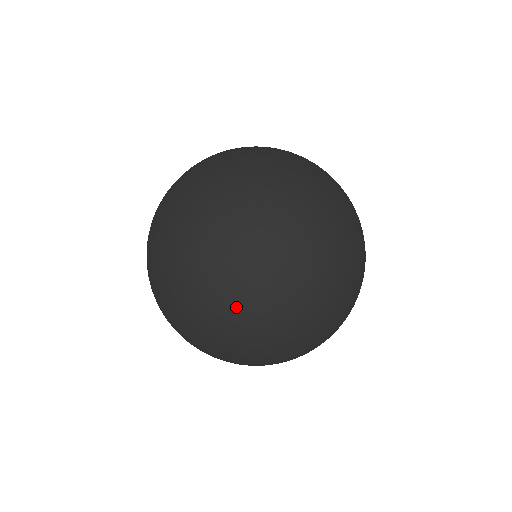
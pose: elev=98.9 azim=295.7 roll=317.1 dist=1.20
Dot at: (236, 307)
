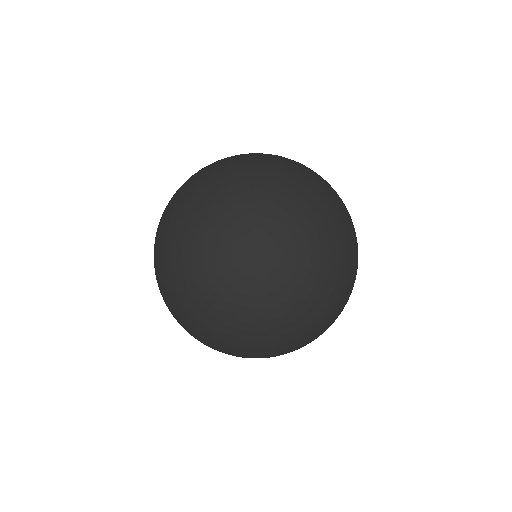
Dot at: (244, 155)
